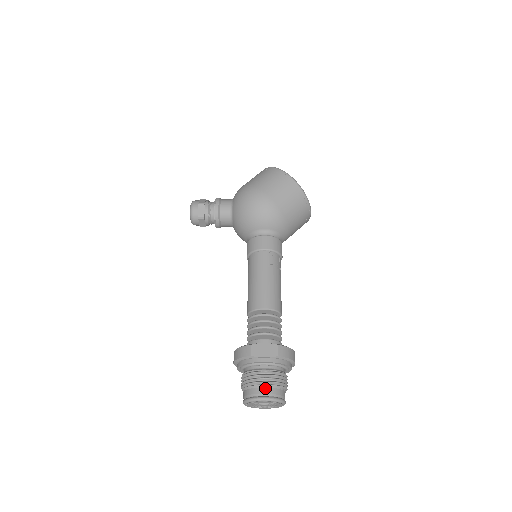
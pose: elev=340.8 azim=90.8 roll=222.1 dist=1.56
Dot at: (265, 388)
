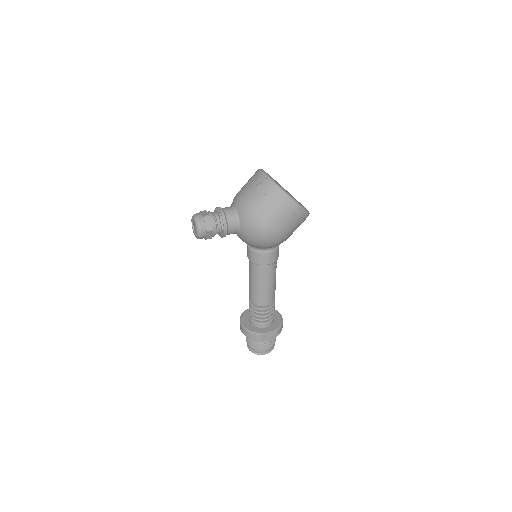
Dot at: (267, 349)
